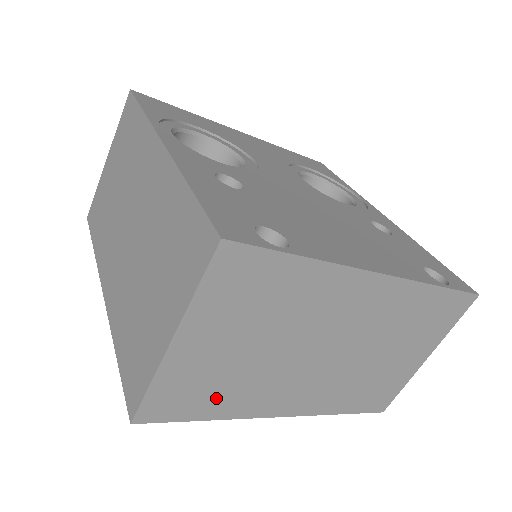
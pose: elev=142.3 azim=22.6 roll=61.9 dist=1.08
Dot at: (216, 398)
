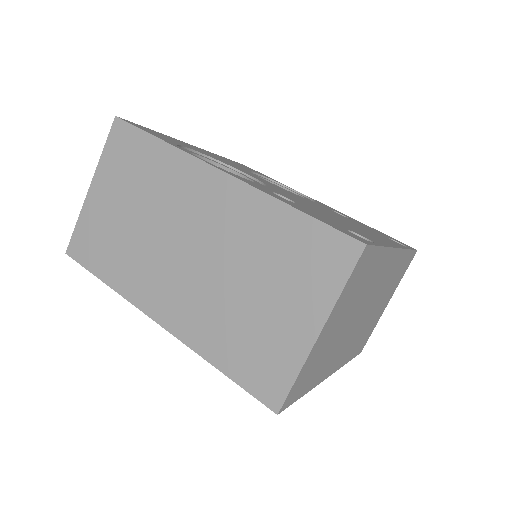
Dot at: (315, 373)
